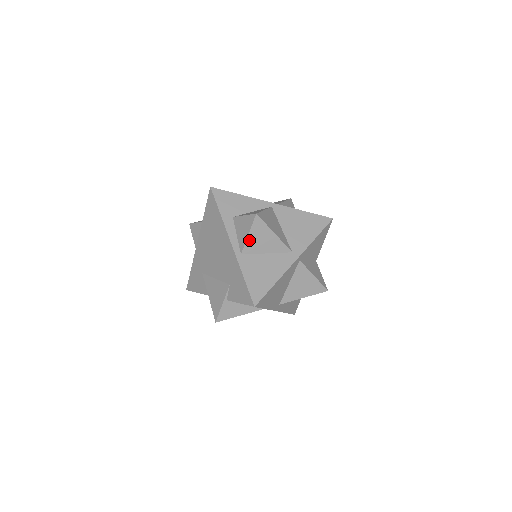
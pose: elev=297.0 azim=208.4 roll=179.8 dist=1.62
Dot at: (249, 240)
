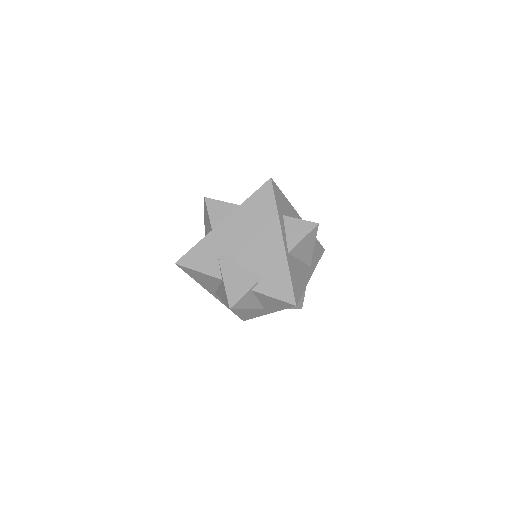
Dot at: (300, 243)
